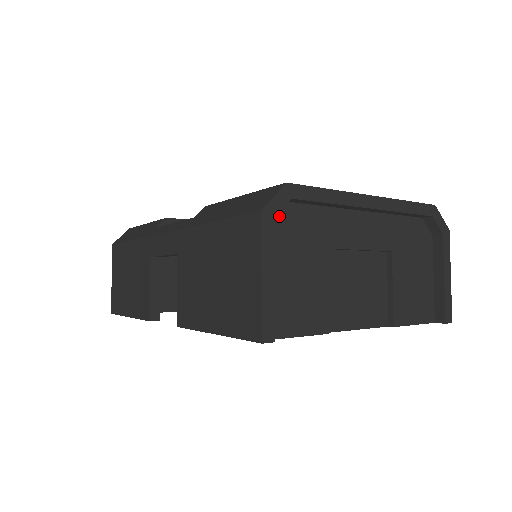
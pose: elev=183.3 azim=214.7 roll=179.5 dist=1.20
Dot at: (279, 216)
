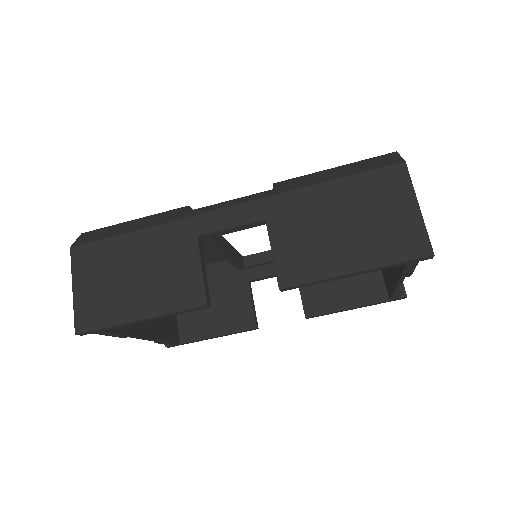
Dot at: occluded
